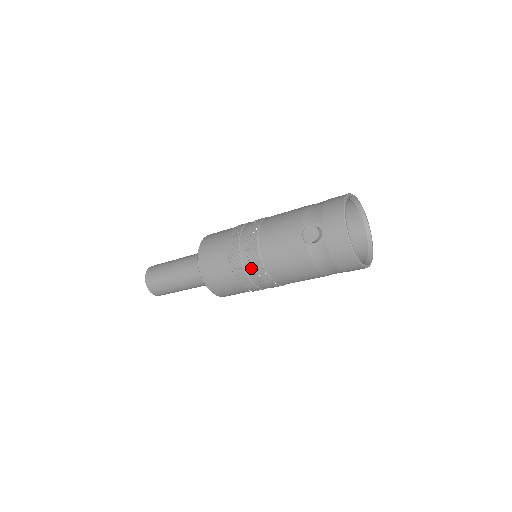
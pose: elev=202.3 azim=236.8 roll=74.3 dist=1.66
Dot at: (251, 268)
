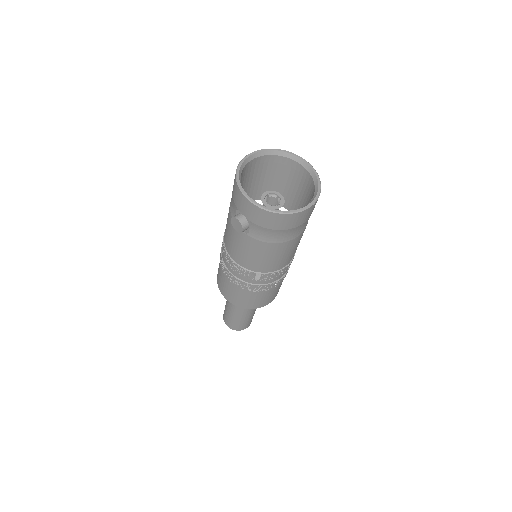
Dot at: (245, 278)
